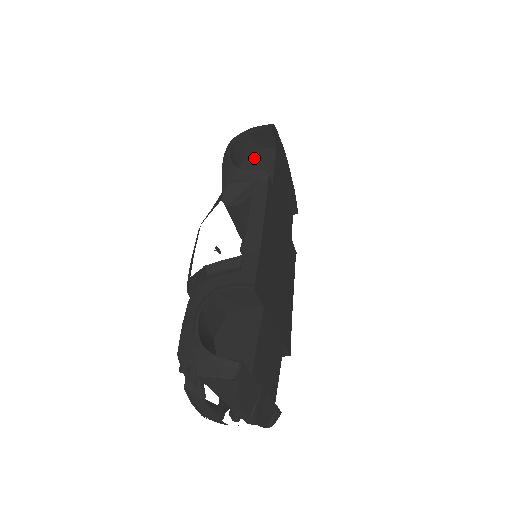
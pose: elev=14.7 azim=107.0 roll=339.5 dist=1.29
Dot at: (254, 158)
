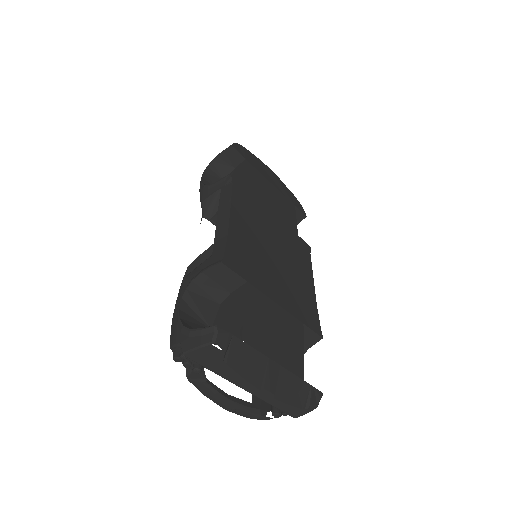
Dot at: occluded
